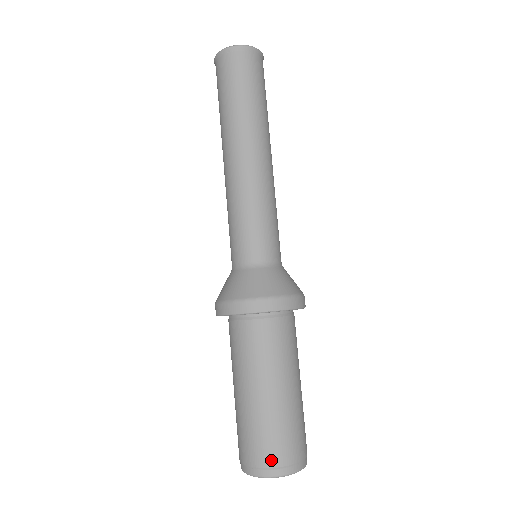
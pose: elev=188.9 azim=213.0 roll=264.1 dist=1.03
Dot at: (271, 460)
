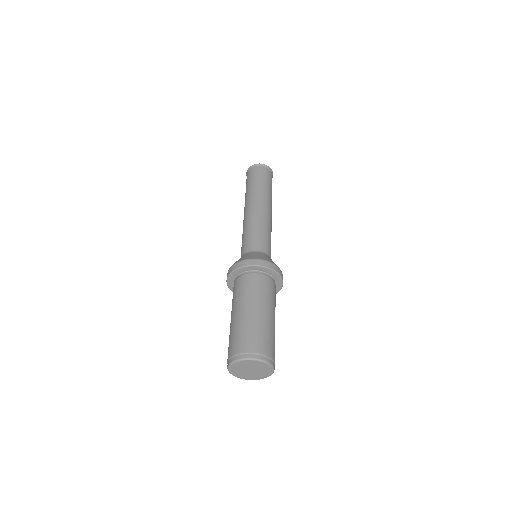
Dot at: (265, 350)
